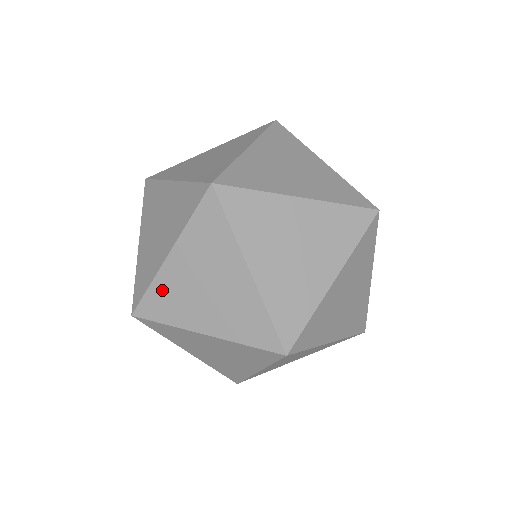
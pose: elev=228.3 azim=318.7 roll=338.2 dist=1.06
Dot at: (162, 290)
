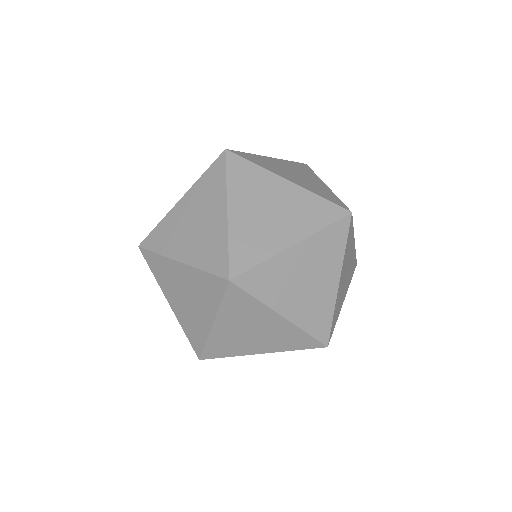
Dot at: (166, 226)
